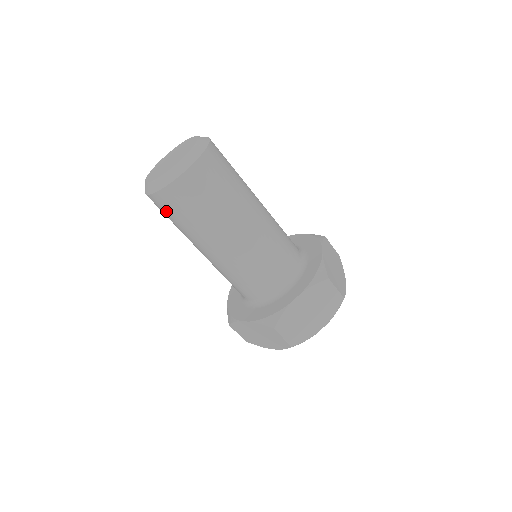
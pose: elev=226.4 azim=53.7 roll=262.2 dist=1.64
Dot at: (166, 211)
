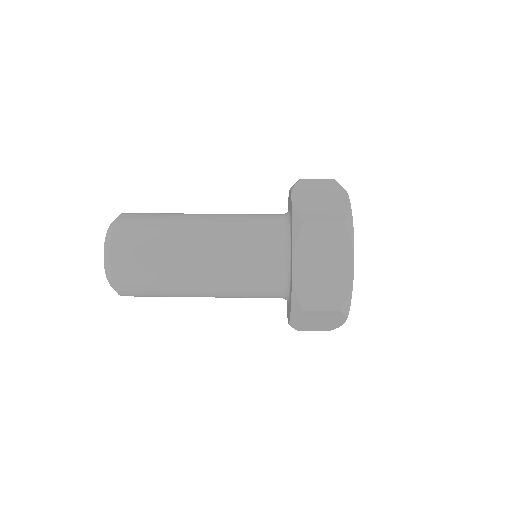
Dot at: occluded
